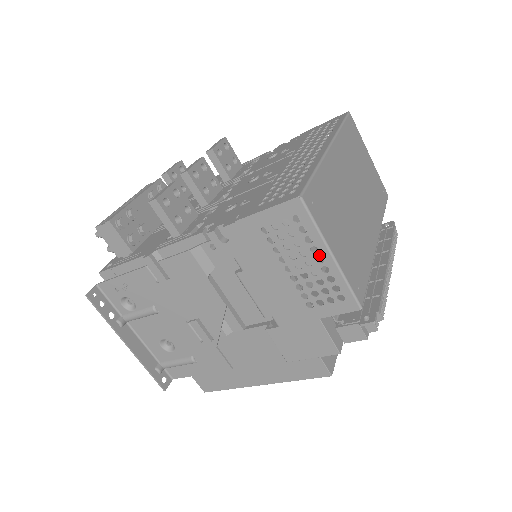
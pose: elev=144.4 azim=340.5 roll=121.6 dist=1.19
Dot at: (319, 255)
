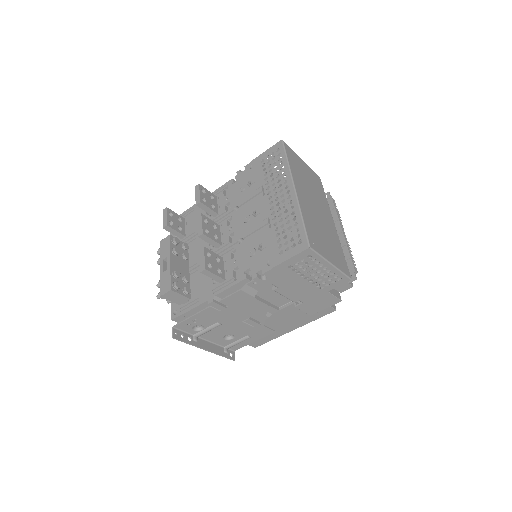
Dot at: occluded
